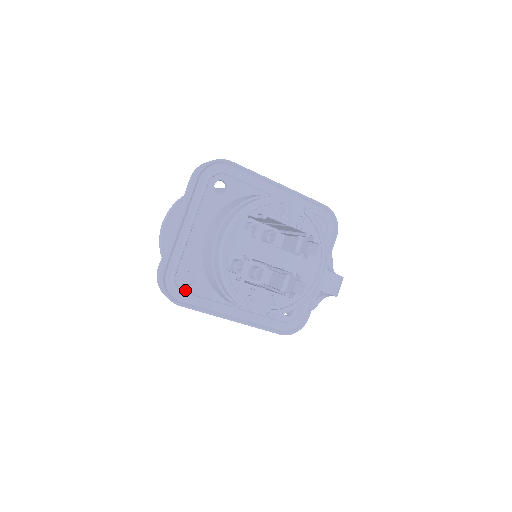
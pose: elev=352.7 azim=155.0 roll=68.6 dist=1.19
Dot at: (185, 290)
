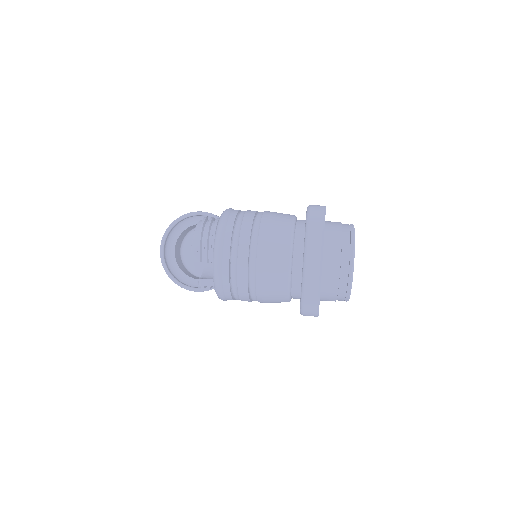
Dot at: occluded
